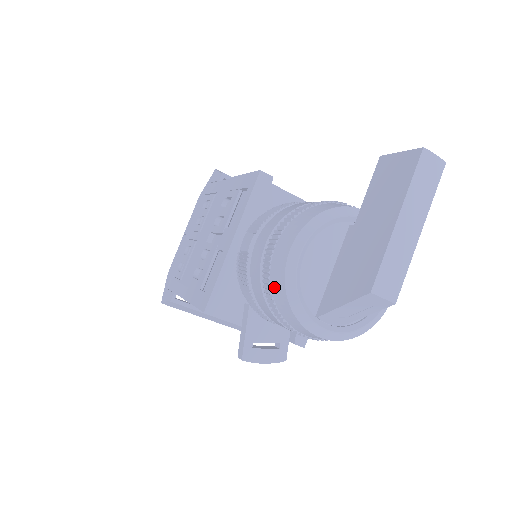
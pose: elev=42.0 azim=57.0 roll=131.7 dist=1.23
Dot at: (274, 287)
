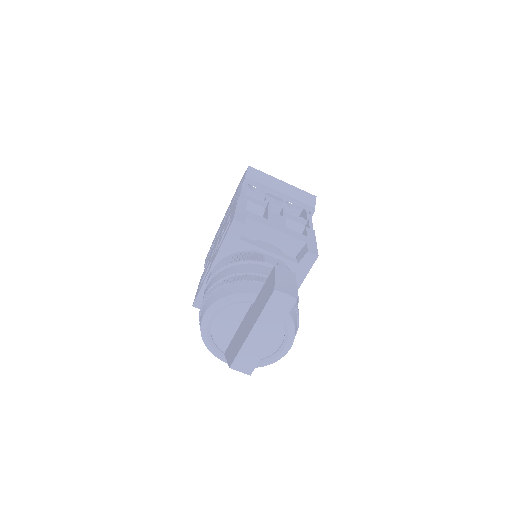
Dot at: occluded
